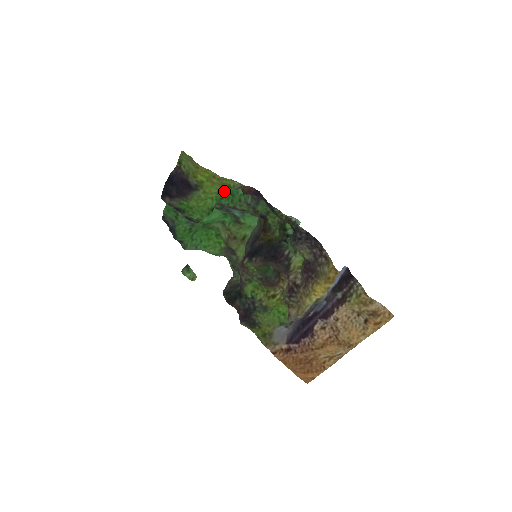
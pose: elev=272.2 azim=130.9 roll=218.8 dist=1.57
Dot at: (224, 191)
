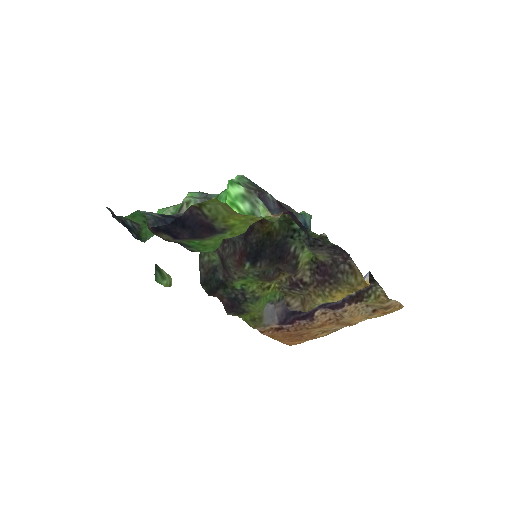
Dot at: (225, 194)
